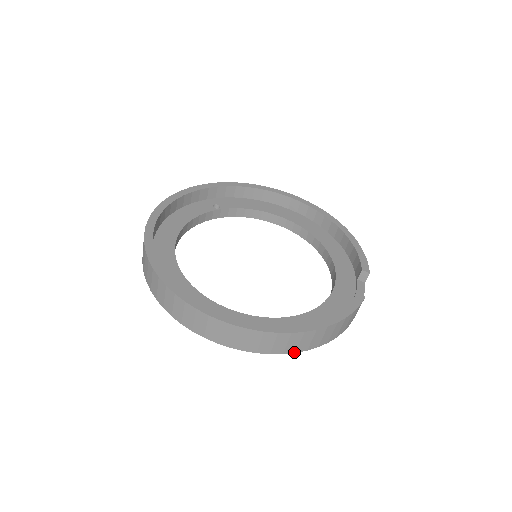
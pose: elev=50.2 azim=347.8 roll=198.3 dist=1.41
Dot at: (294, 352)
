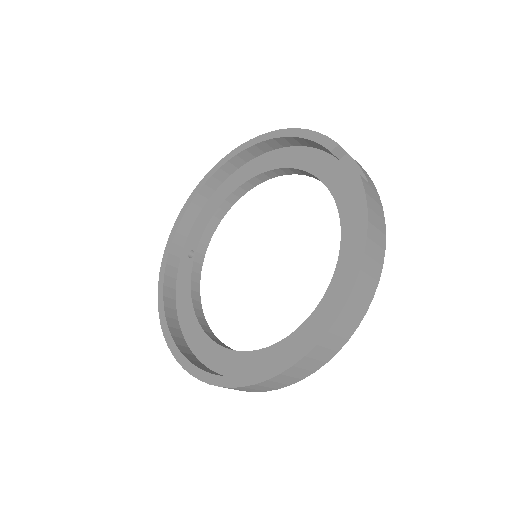
Dot at: (372, 299)
